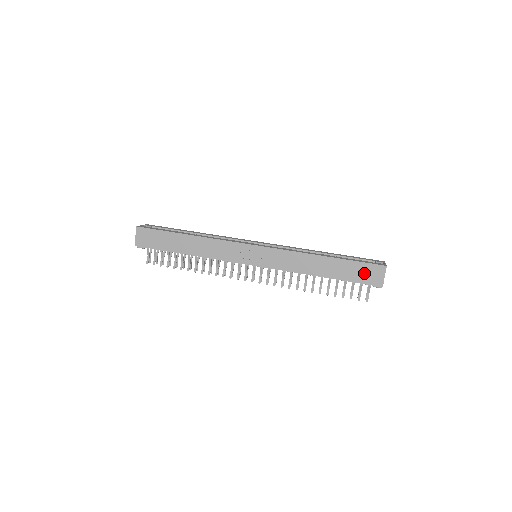
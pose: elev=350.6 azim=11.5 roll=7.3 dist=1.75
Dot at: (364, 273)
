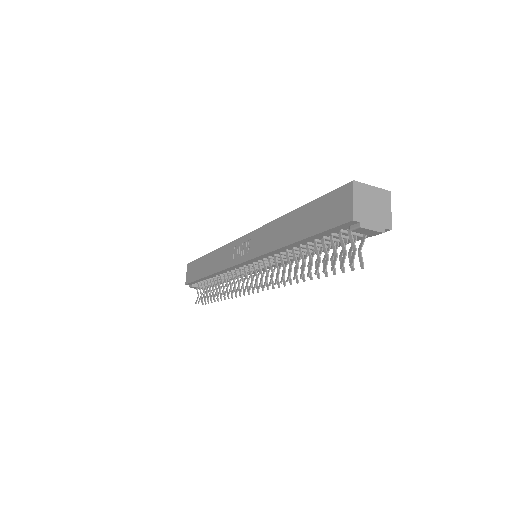
Dot at: (329, 210)
